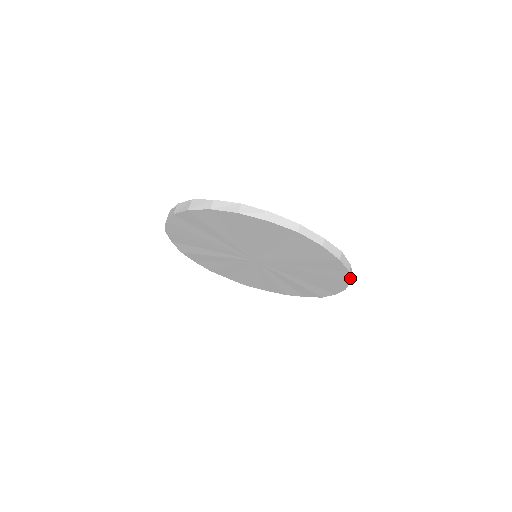
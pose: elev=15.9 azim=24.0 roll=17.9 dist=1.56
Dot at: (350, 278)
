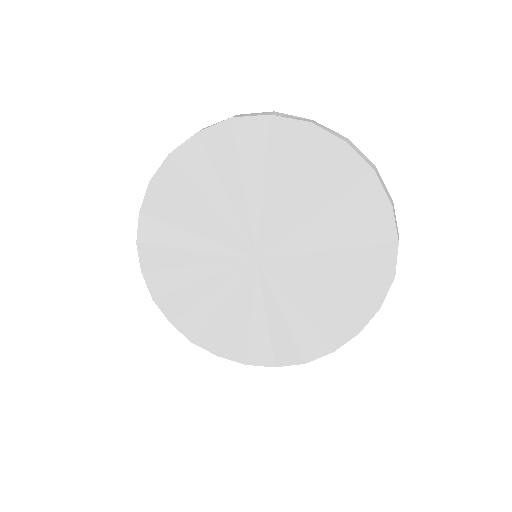
Dot at: (385, 297)
